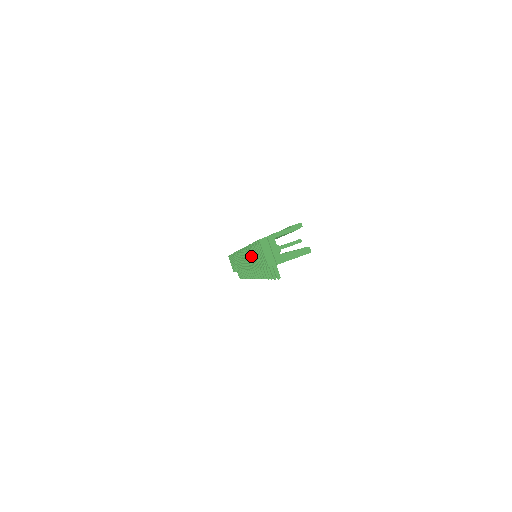
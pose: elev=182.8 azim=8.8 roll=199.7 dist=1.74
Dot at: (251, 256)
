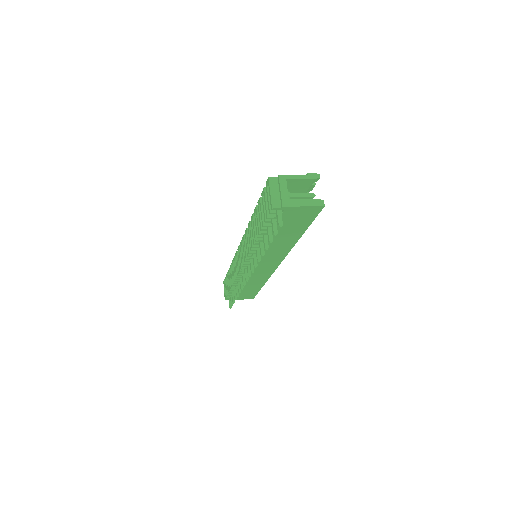
Dot at: (252, 228)
